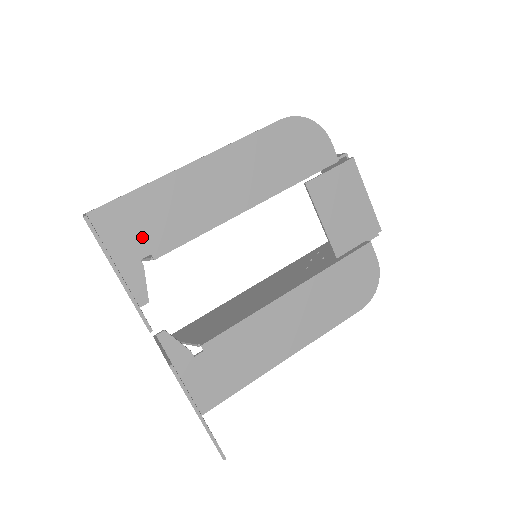
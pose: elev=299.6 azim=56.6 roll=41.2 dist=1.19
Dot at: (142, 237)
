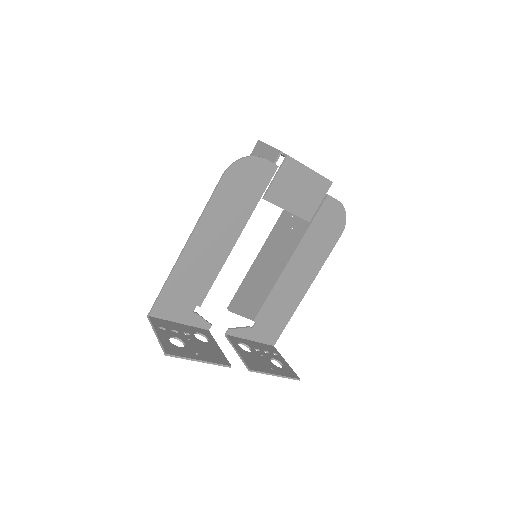
Dot at: (186, 302)
